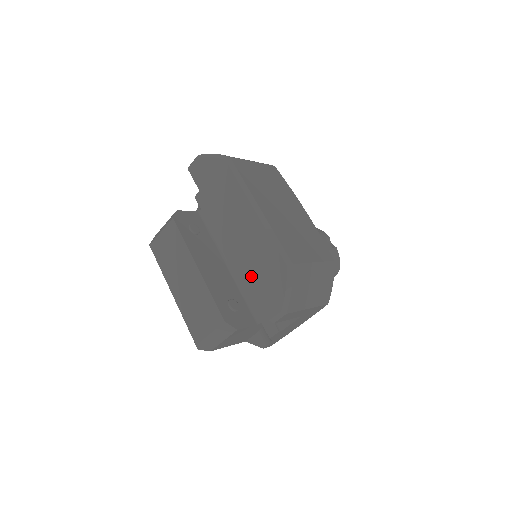
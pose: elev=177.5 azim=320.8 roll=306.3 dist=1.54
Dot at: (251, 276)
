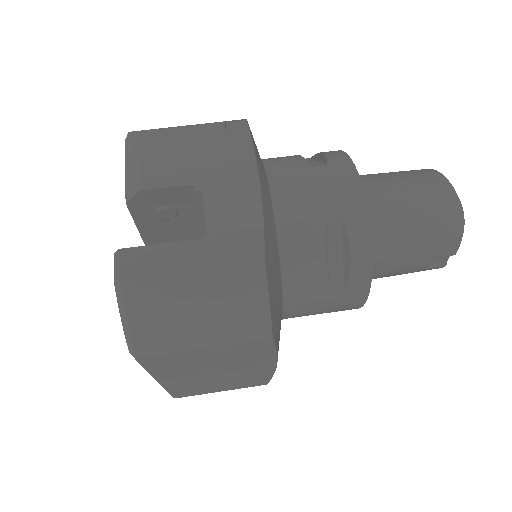
Dot at: occluded
